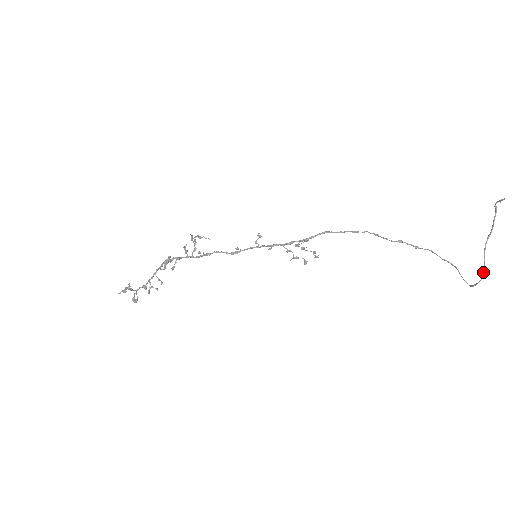
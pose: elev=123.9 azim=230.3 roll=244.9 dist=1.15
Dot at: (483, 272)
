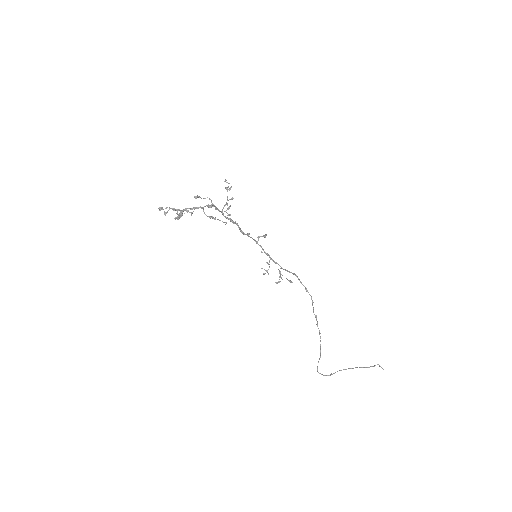
Dot at: occluded
